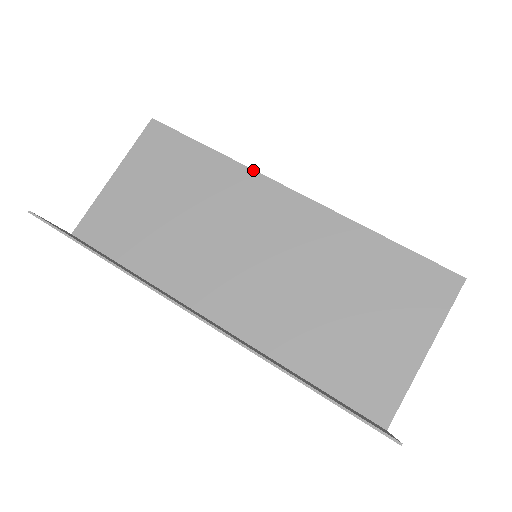
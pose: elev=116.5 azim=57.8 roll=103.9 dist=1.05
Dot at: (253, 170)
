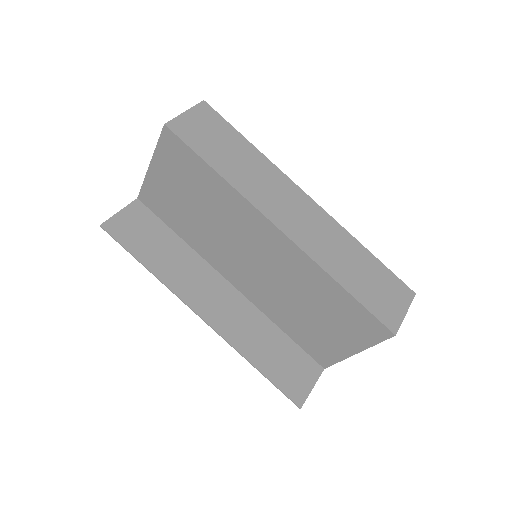
Dot at: (248, 202)
